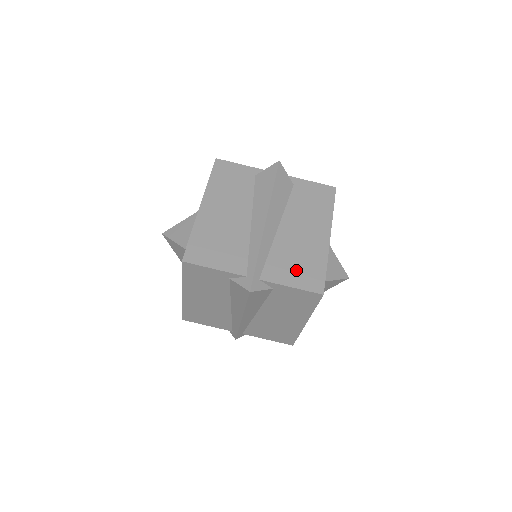
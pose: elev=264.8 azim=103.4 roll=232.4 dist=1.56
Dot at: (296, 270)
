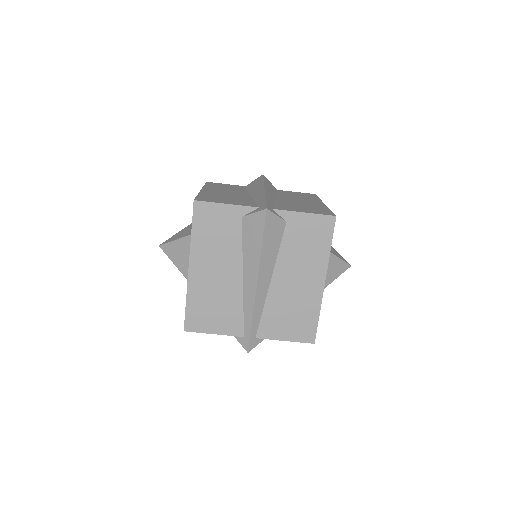
Dot at: (289, 324)
